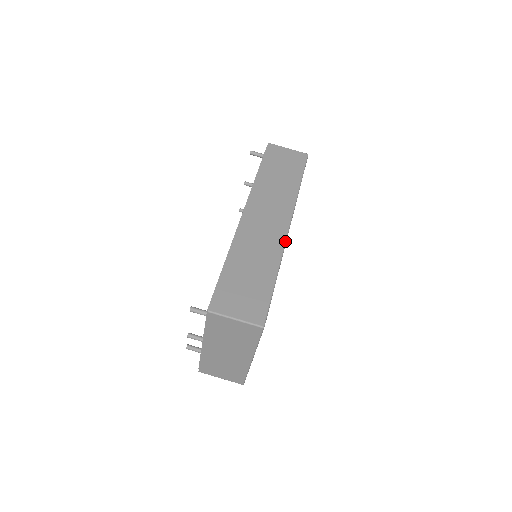
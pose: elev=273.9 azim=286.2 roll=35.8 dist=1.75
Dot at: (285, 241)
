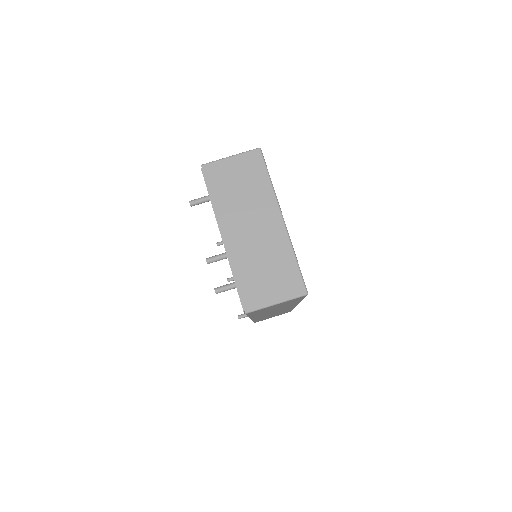
Dot at: occluded
